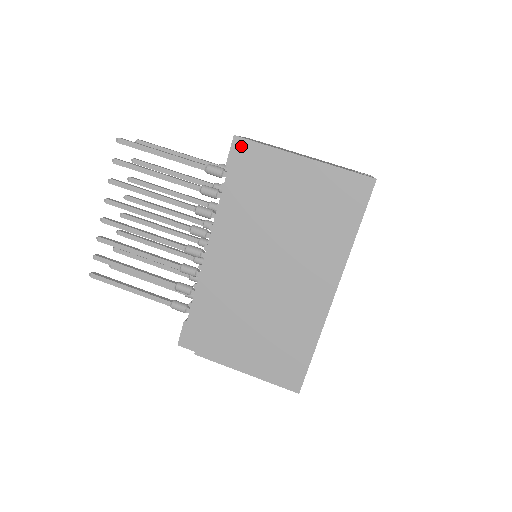
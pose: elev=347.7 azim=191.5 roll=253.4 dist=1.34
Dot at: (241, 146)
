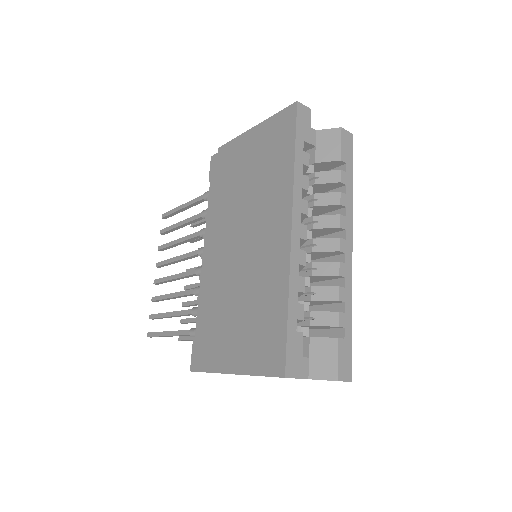
Dot at: (215, 160)
